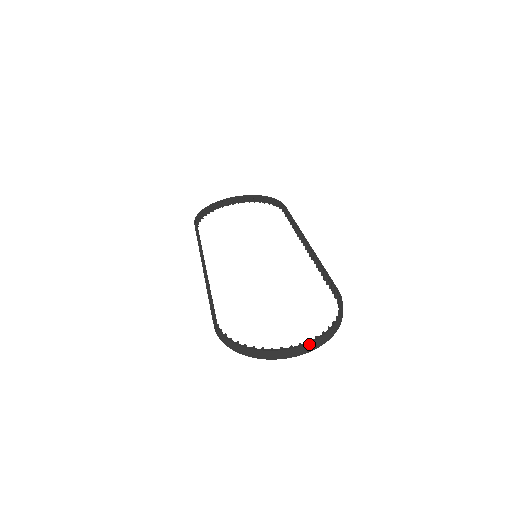
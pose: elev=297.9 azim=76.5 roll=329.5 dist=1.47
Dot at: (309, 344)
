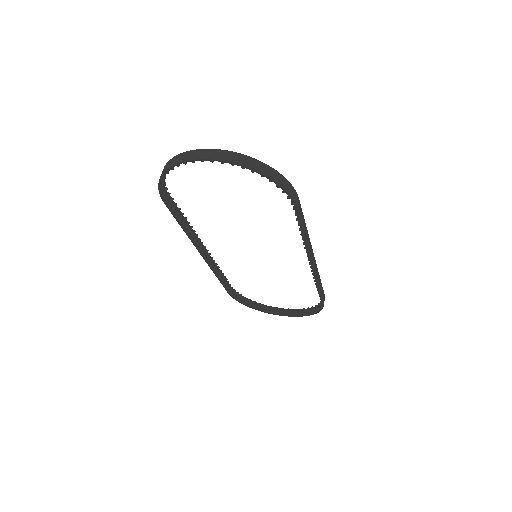
Dot at: (224, 152)
